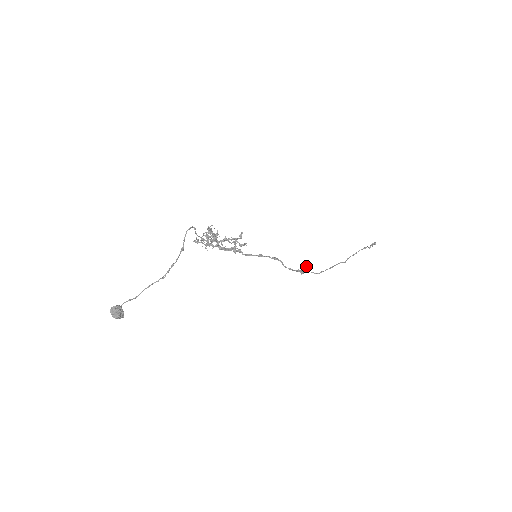
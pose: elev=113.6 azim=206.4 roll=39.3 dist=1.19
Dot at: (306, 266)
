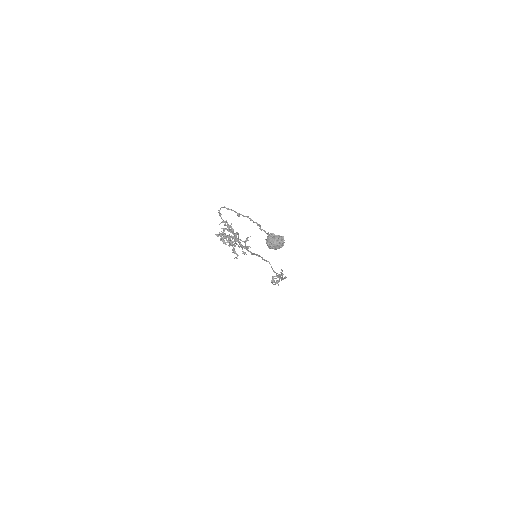
Dot at: (276, 274)
